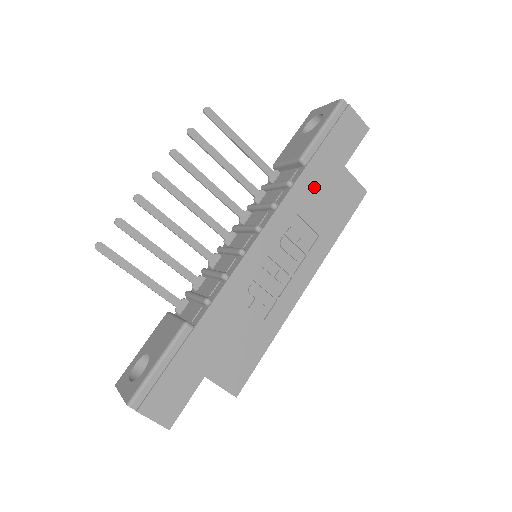
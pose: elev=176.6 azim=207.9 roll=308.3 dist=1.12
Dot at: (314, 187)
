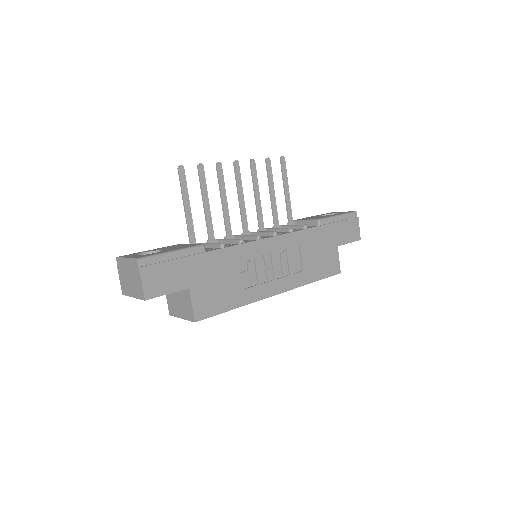
Dot at: (317, 241)
